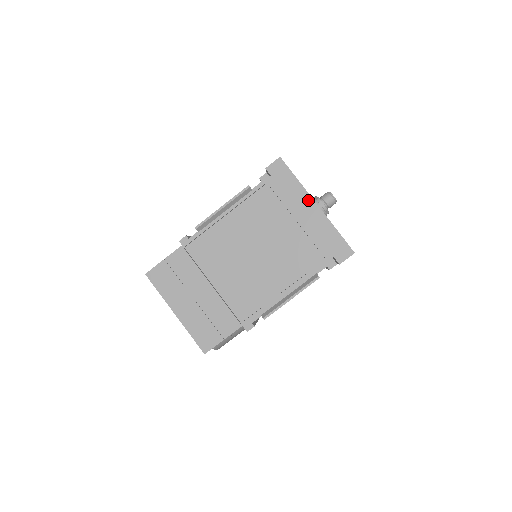
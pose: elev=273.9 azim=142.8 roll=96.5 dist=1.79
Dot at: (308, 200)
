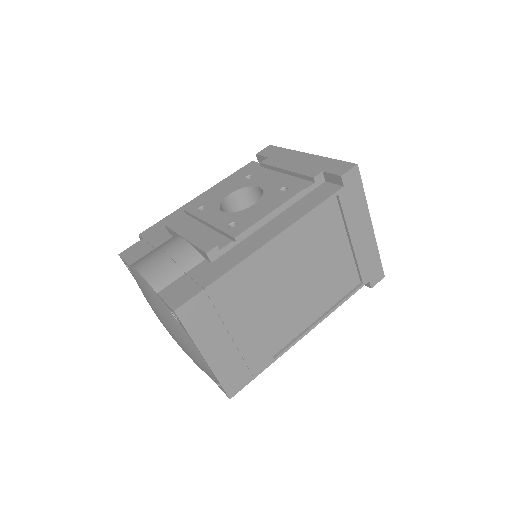
Dot at: (367, 220)
